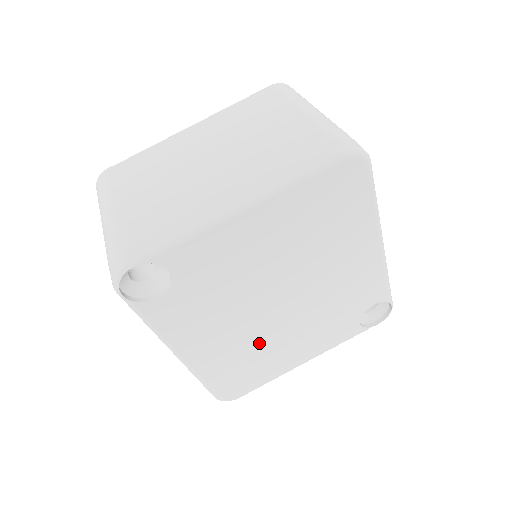
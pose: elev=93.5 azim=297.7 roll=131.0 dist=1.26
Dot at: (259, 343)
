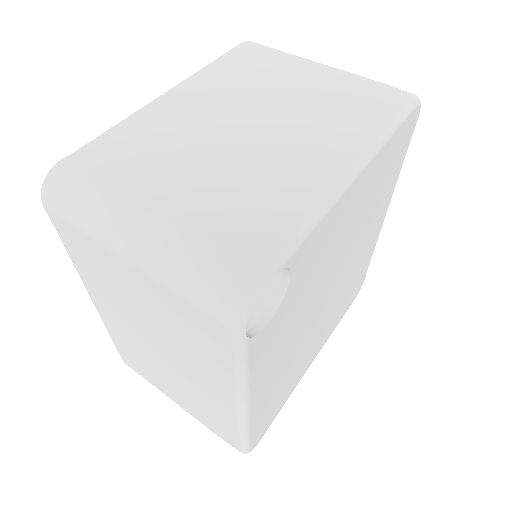
Dot at: (298, 357)
